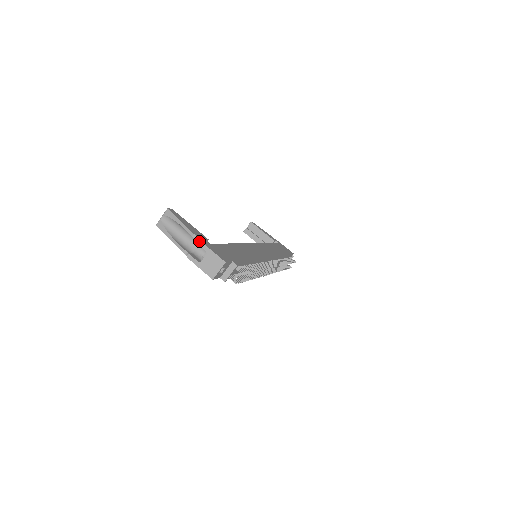
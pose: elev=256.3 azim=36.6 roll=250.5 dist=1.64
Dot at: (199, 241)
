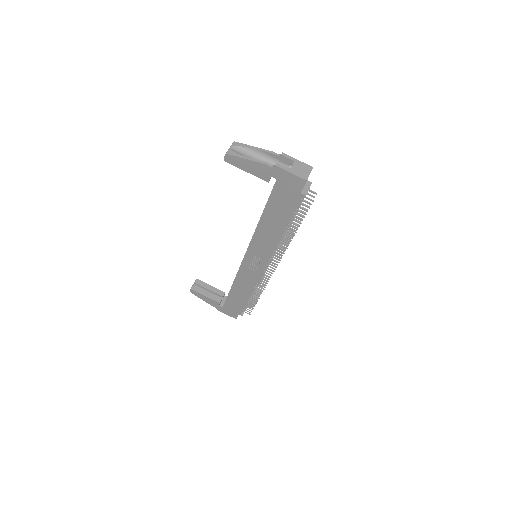
Dot at: (283, 153)
